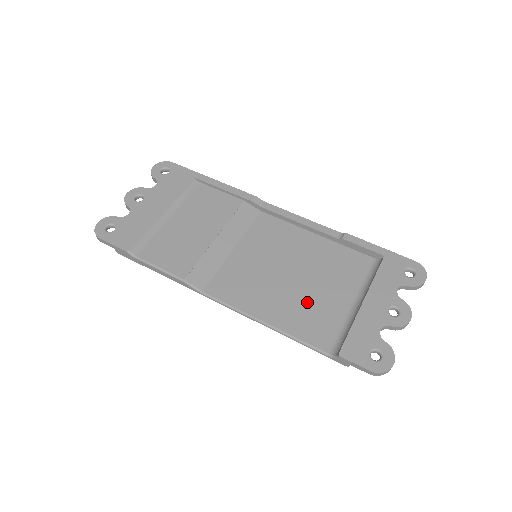
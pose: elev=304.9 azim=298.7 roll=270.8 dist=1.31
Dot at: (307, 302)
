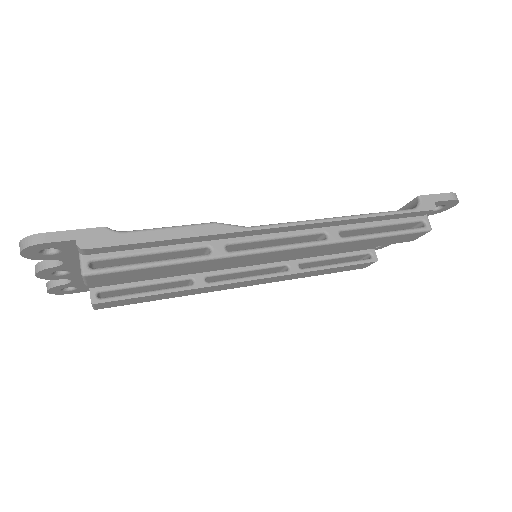
Dot at: occluded
